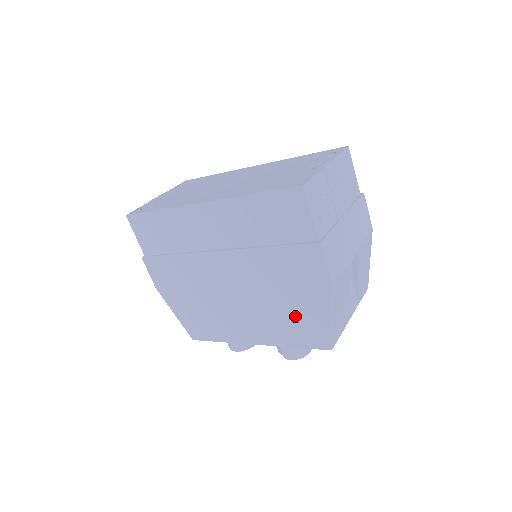
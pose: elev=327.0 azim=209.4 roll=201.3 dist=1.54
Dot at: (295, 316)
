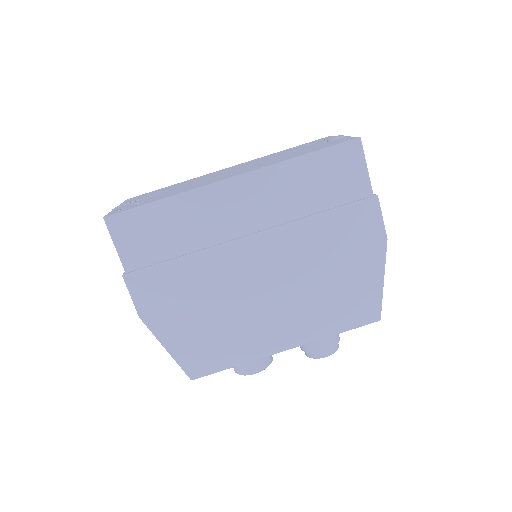
Dot at: (342, 292)
